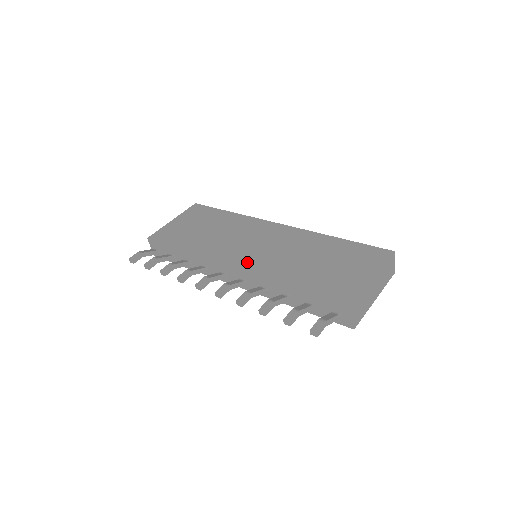
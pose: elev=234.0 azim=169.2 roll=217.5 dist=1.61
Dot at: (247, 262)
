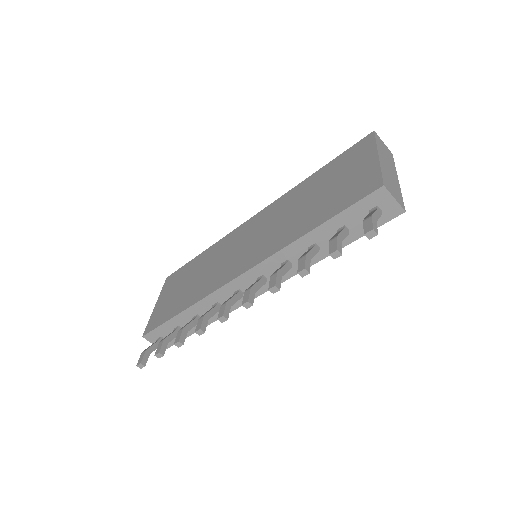
Dot at: (251, 259)
